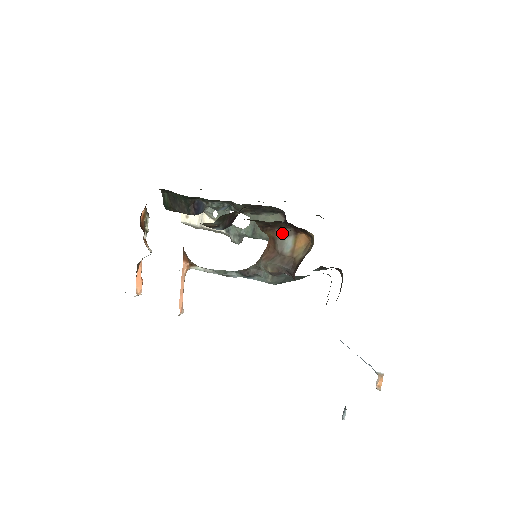
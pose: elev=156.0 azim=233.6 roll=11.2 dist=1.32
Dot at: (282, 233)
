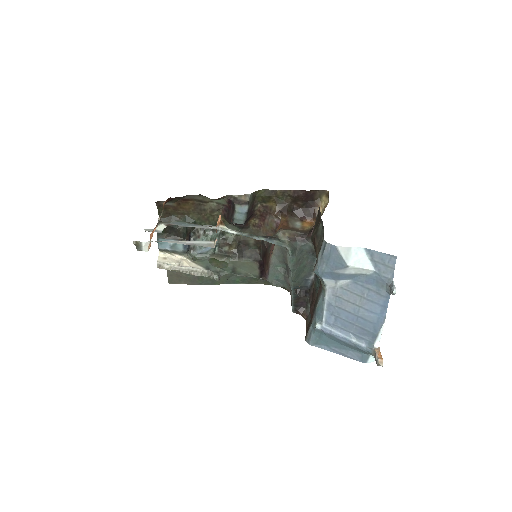
Dot at: (292, 219)
